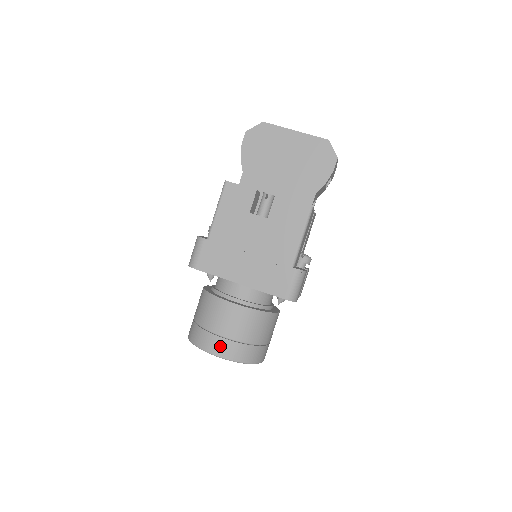
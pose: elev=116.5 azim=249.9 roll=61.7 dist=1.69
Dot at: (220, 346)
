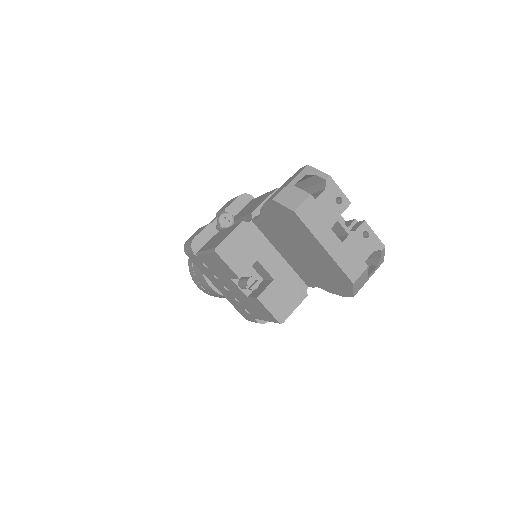
Dot at: (200, 287)
